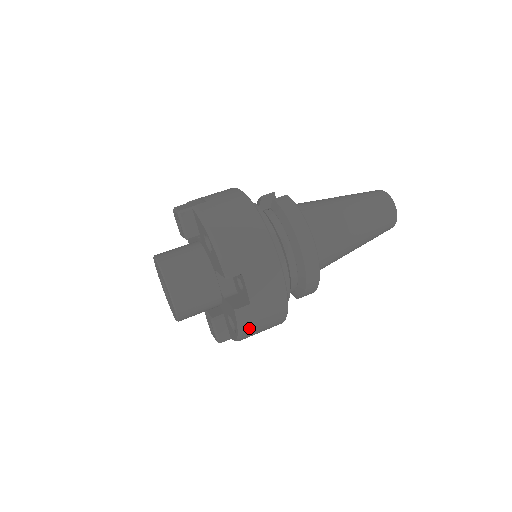
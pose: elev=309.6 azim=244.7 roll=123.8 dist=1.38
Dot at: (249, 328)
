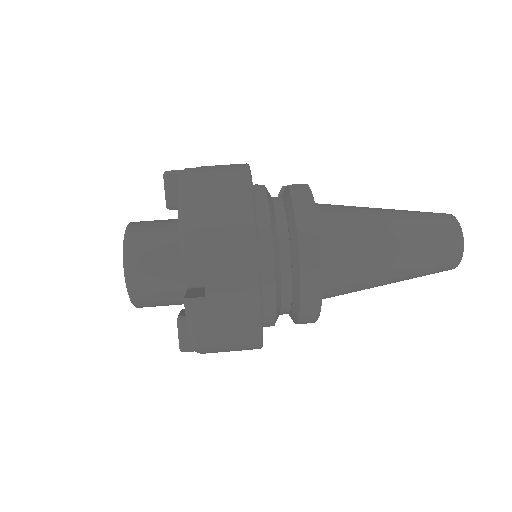
Dot at: (204, 333)
